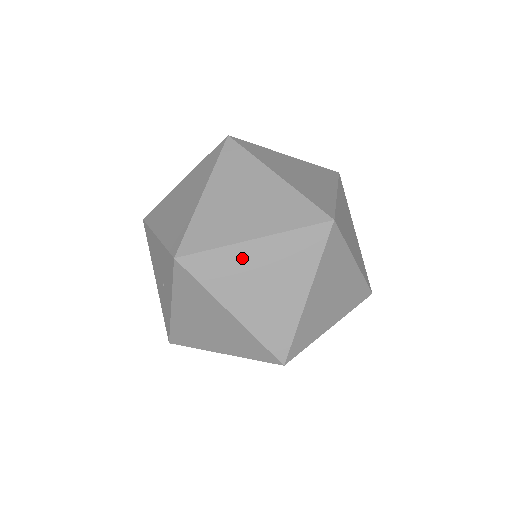
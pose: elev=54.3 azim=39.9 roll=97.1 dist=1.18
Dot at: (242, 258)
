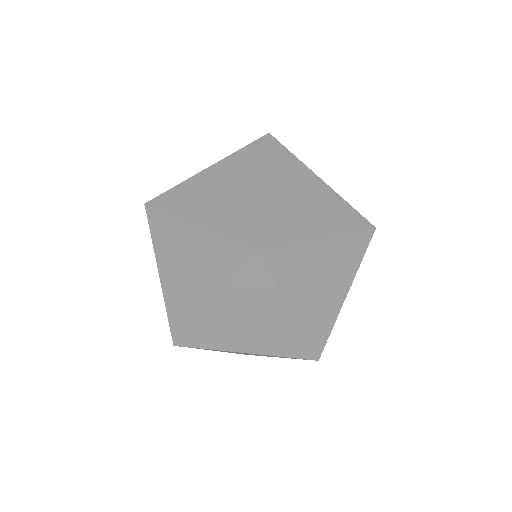
Dot at: (182, 234)
